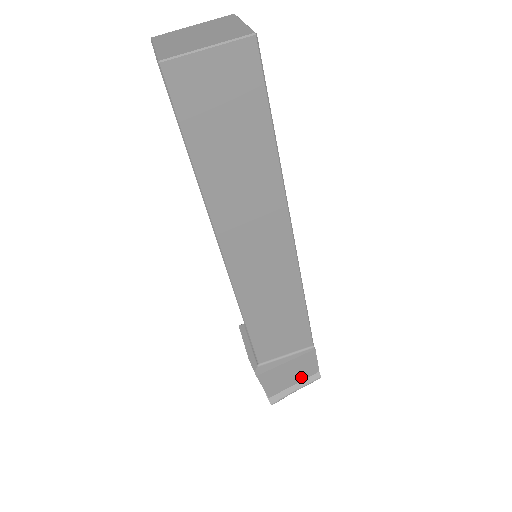
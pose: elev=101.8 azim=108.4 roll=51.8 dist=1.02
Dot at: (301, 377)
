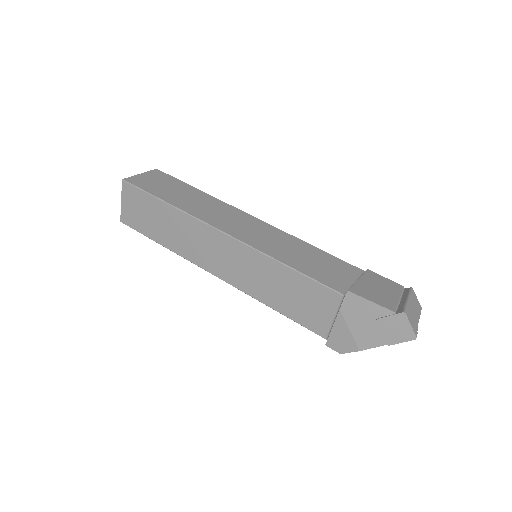
Dot at: (395, 292)
